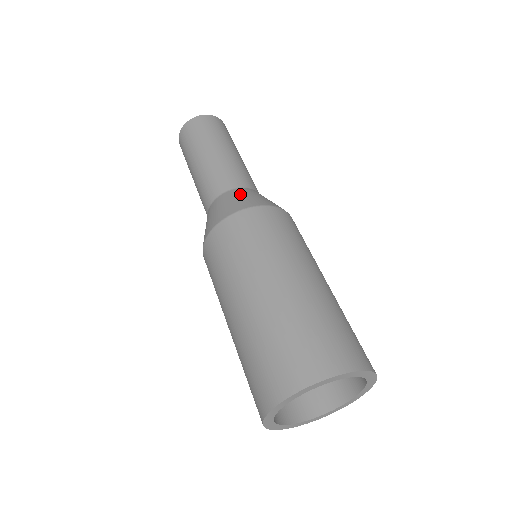
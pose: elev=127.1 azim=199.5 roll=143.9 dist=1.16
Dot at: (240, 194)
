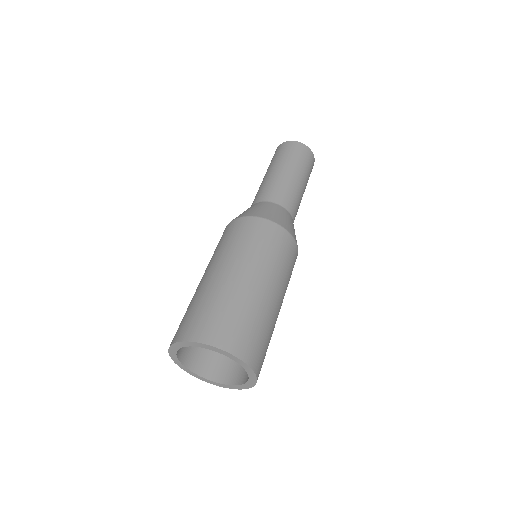
Dot at: (292, 223)
